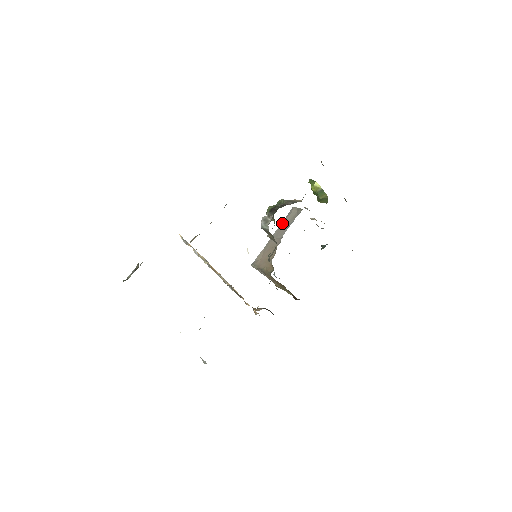
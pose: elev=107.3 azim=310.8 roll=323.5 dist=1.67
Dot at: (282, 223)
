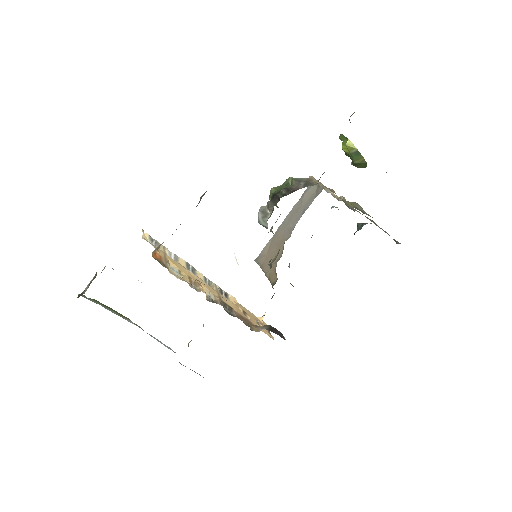
Dot at: (297, 203)
